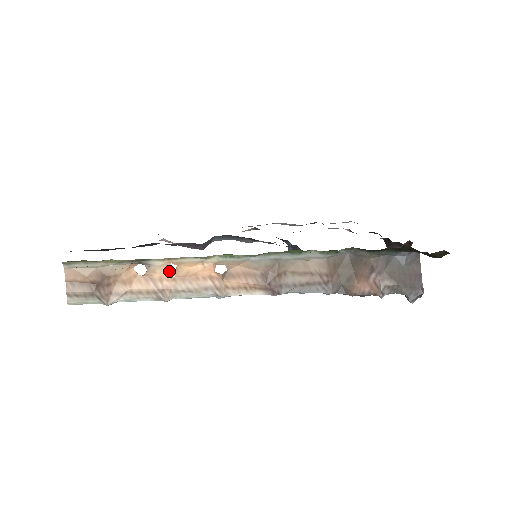
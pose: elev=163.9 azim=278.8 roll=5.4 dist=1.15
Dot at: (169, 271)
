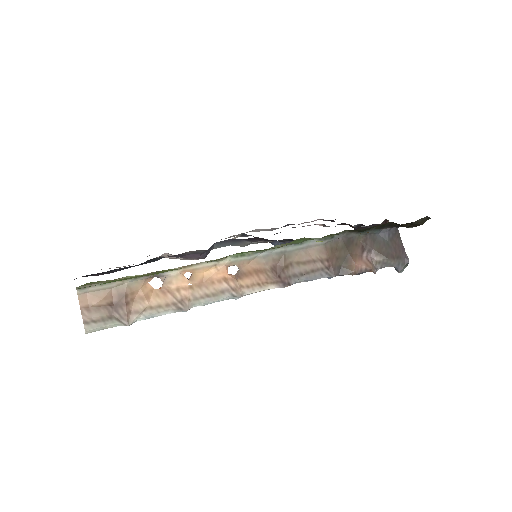
Dot at: (185, 280)
